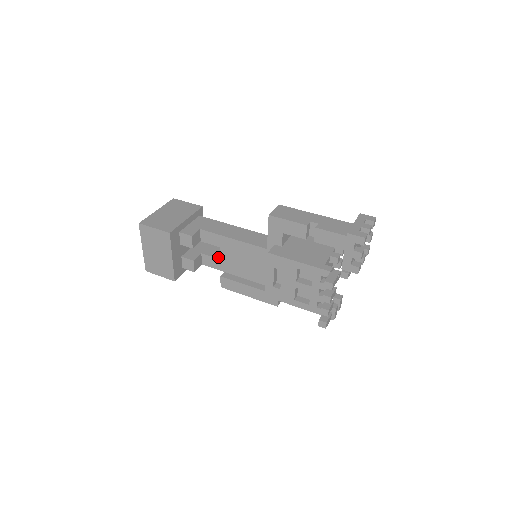
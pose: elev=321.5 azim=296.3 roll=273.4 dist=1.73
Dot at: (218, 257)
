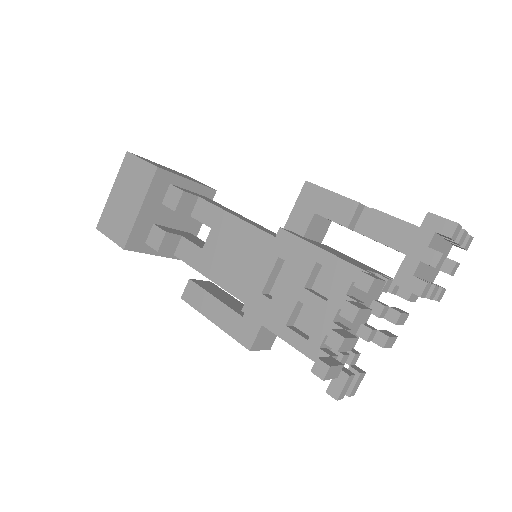
Dot at: (201, 247)
